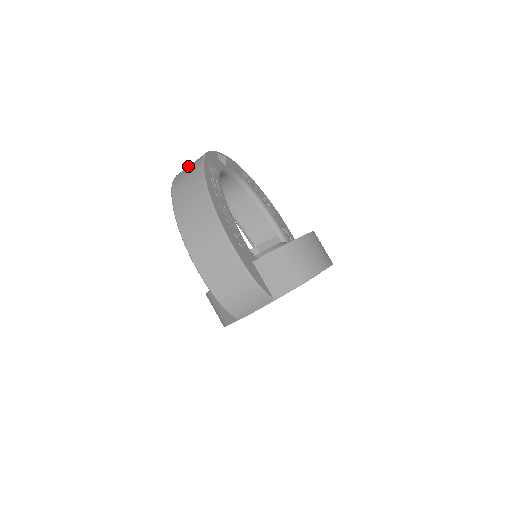
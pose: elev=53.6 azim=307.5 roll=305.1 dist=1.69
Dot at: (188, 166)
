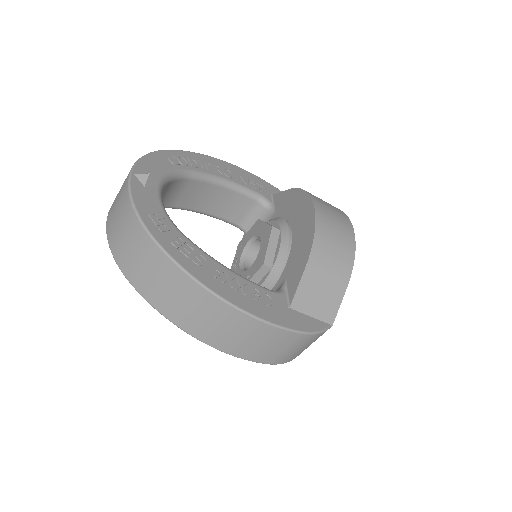
Dot at: (118, 229)
